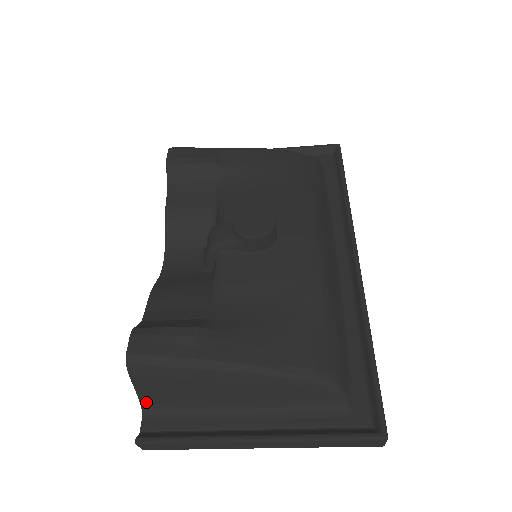
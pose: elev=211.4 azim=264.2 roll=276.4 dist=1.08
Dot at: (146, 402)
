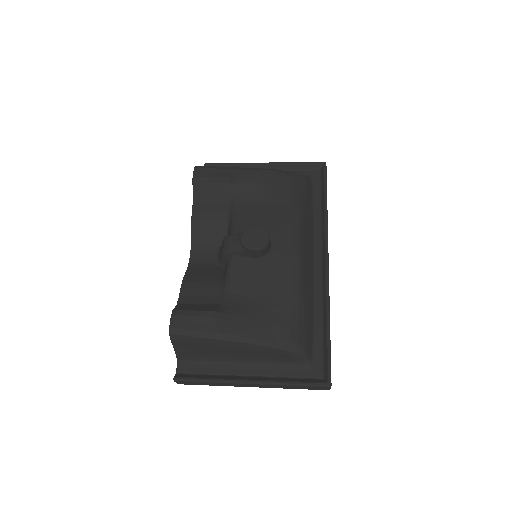
Dot at: (180, 355)
